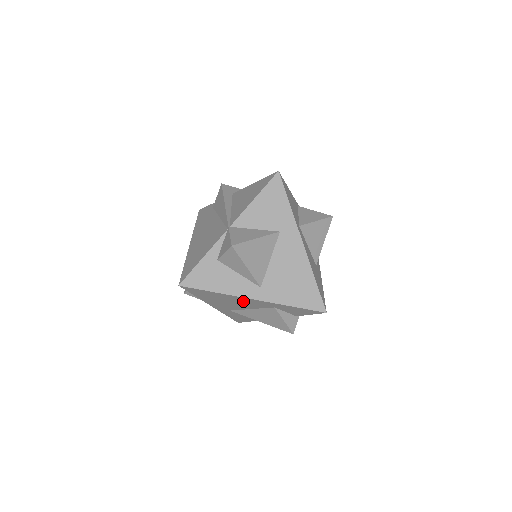
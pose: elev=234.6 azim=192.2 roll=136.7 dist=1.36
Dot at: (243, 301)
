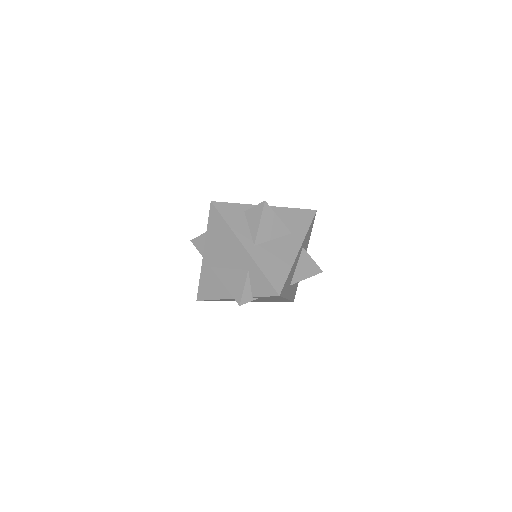
Dot at: (234, 248)
